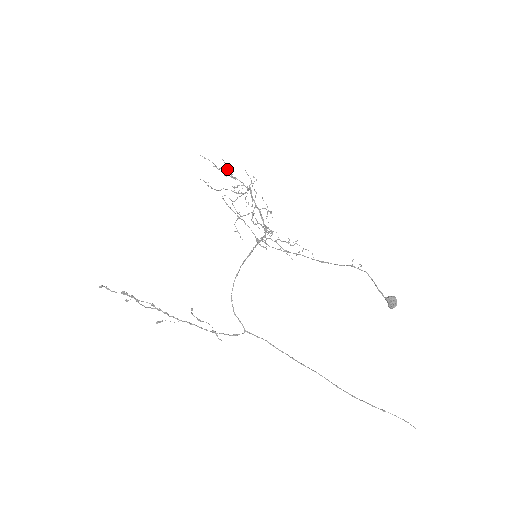
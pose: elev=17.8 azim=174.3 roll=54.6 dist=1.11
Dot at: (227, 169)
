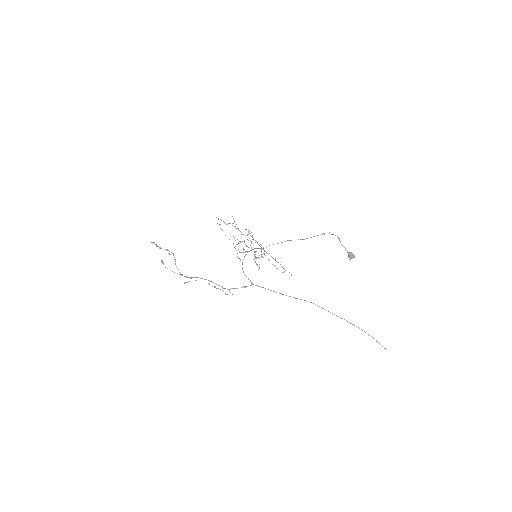
Dot at: (234, 222)
